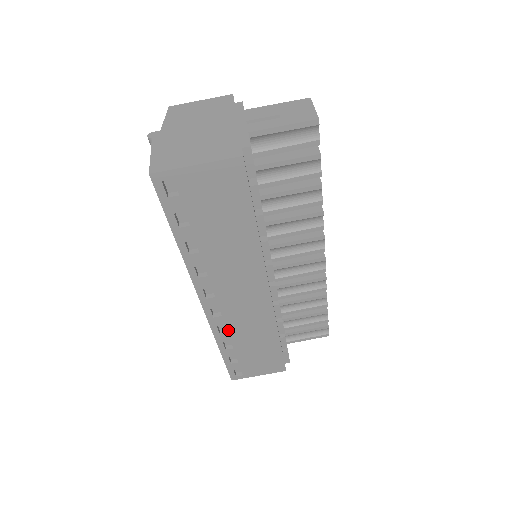
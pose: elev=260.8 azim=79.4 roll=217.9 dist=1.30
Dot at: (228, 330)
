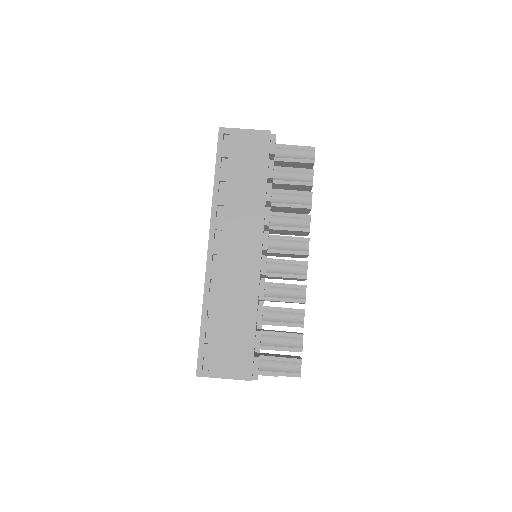
Dot at: (217, 288)
